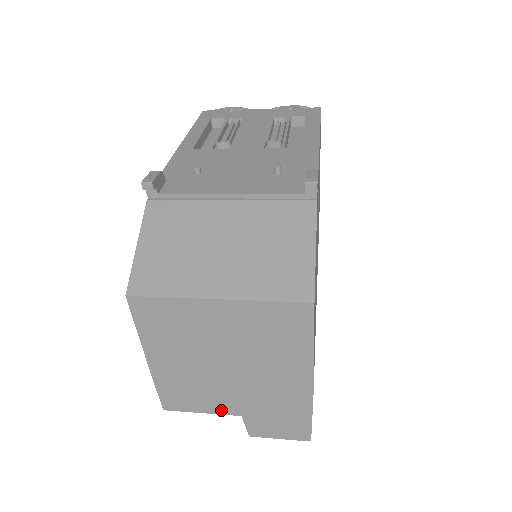
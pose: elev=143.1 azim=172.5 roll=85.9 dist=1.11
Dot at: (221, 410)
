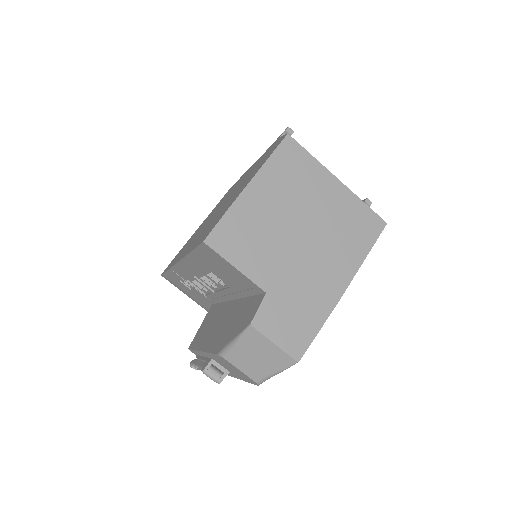
Dot at: (255, 275)
